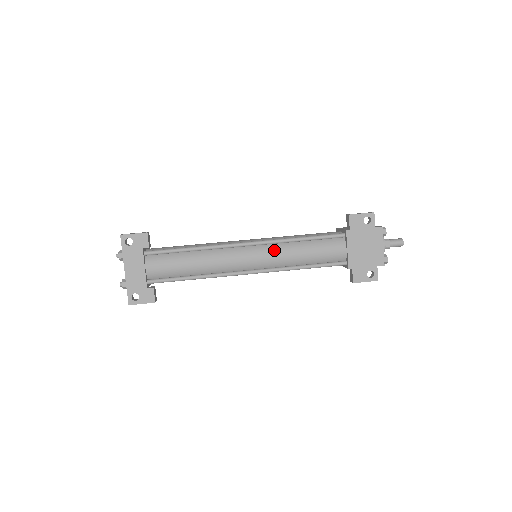
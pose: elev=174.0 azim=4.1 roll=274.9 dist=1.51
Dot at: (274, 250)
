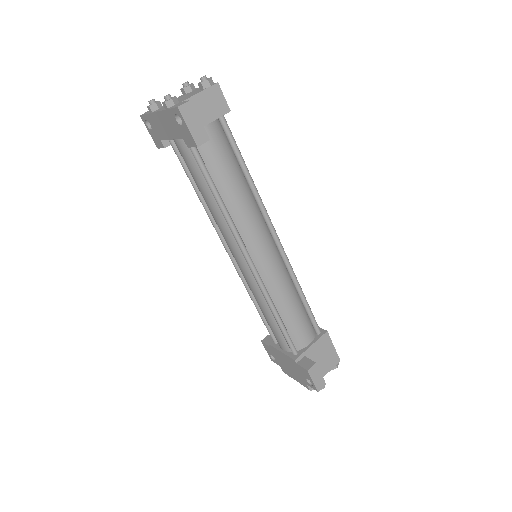
Dot at: (255, 286)
